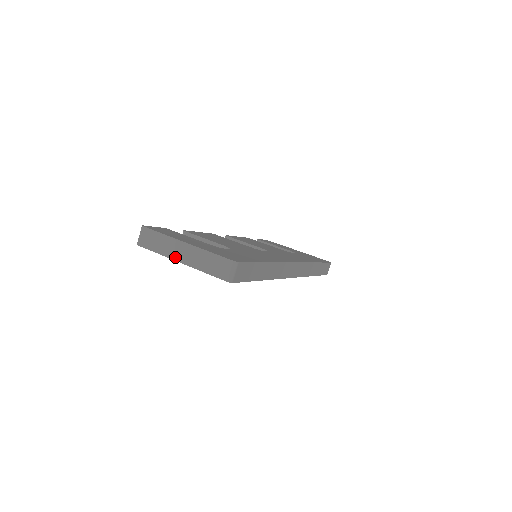
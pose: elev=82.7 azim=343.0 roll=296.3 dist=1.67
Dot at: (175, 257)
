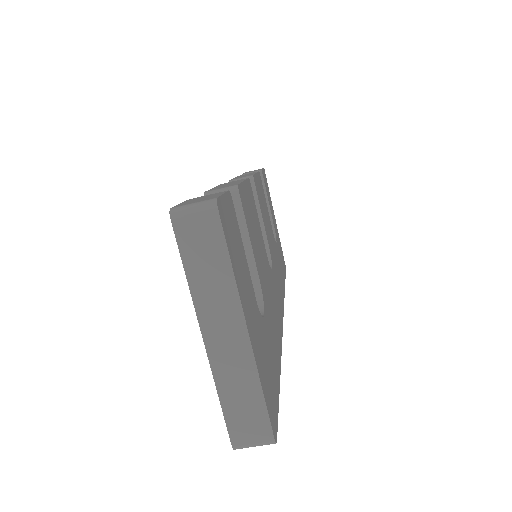
Dot at: (206, 323)
